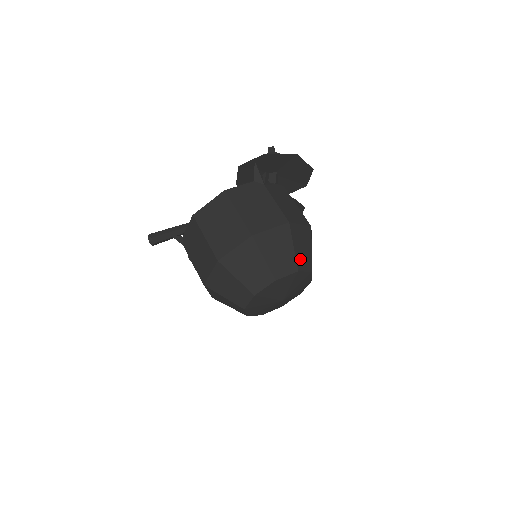
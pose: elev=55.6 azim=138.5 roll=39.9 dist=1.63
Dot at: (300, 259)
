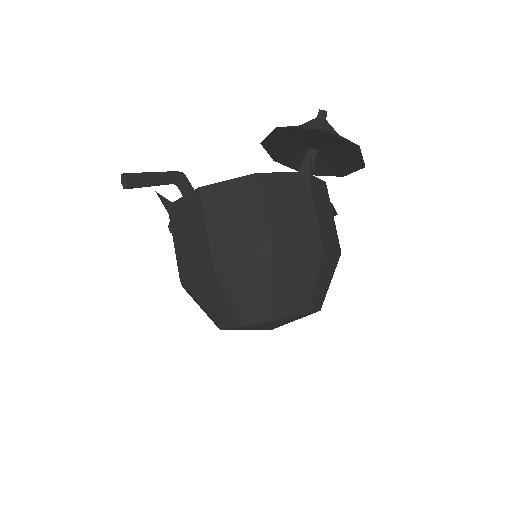
Dot at: (316, 297)
